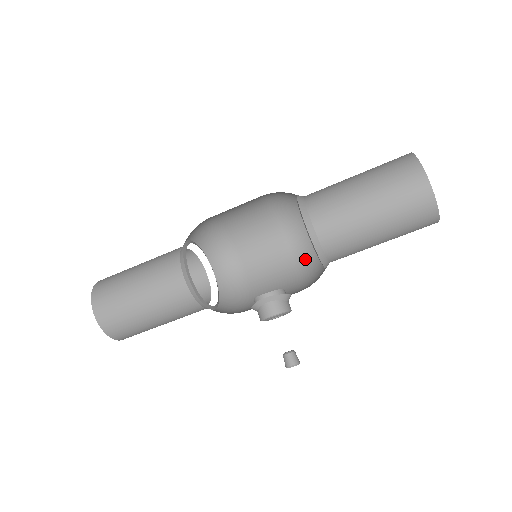
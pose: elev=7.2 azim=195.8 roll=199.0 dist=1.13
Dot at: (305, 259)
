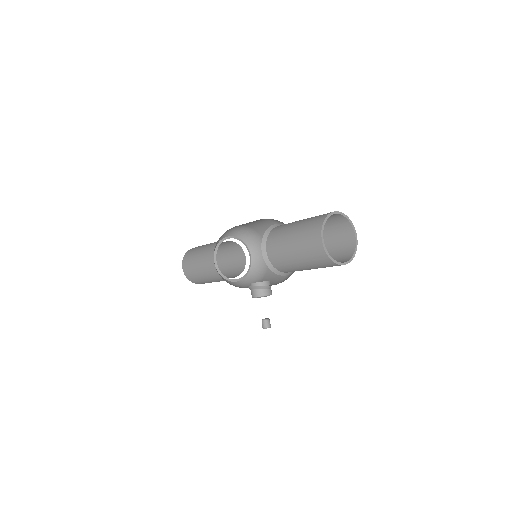
Dot at: occluded
